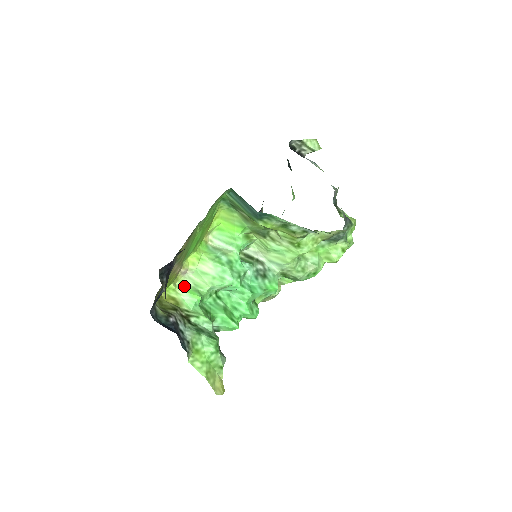
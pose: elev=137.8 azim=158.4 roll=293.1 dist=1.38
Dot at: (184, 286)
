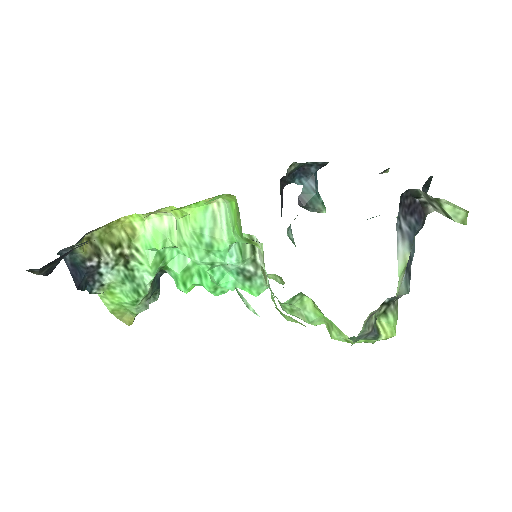
Dot at: (157, 223)
